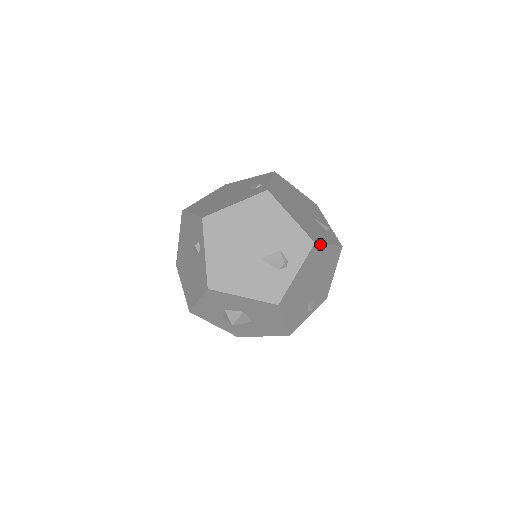
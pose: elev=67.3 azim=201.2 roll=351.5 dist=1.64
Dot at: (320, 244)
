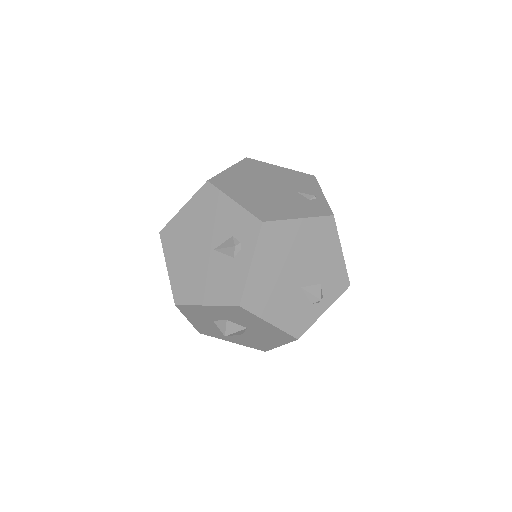
Dot at: occluded
